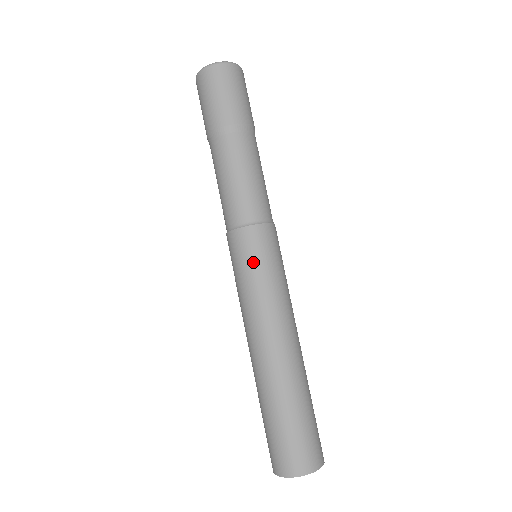
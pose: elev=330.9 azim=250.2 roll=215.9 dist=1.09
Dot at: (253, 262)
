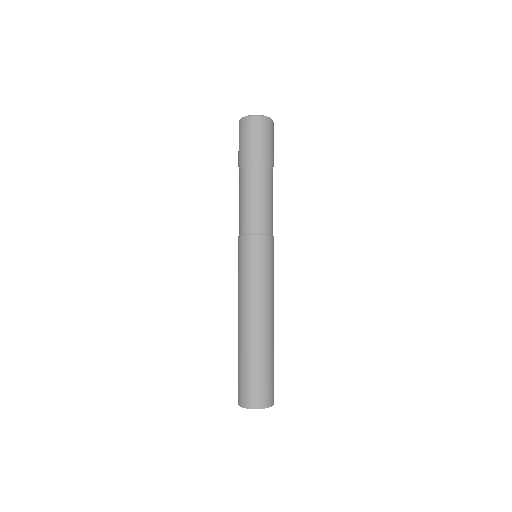
Dot at: (248, 261)
